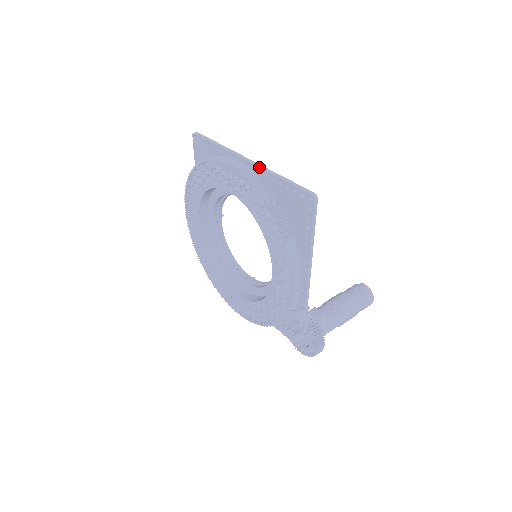
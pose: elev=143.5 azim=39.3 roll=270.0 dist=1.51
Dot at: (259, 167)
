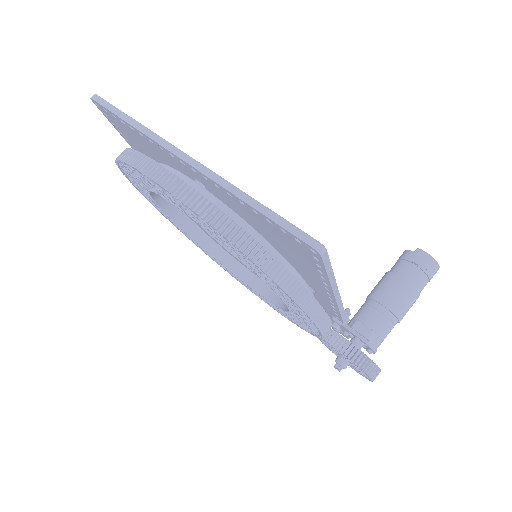
Dot at: (211, 179)
